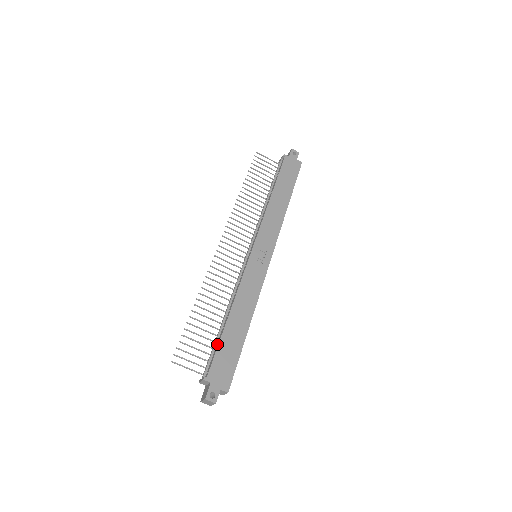
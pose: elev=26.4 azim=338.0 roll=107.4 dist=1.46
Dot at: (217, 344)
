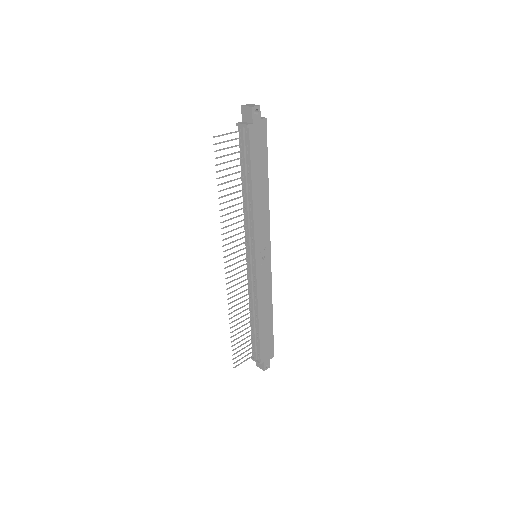
Dot at: (257, 340)
